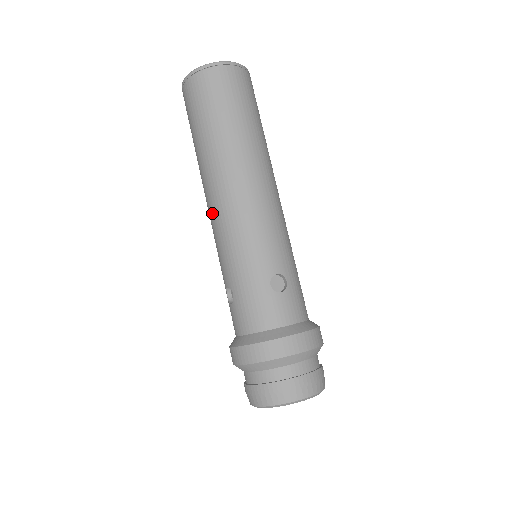
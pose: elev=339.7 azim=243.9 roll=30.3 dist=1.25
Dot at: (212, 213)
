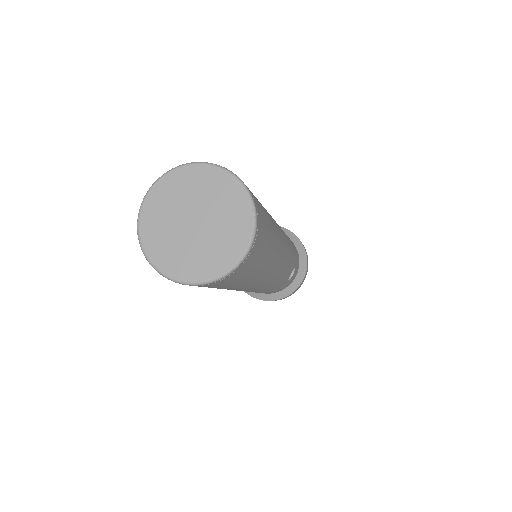
Dot at: occluded
